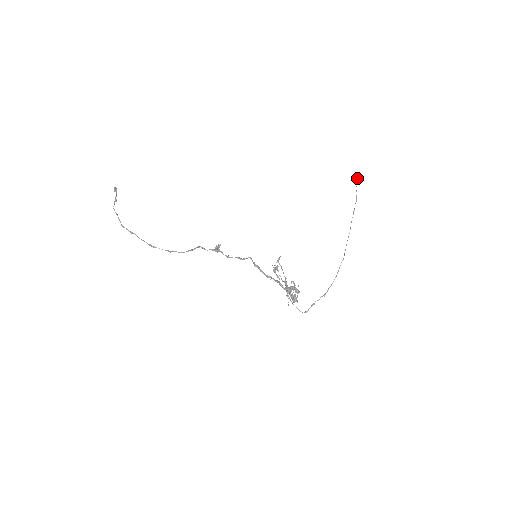
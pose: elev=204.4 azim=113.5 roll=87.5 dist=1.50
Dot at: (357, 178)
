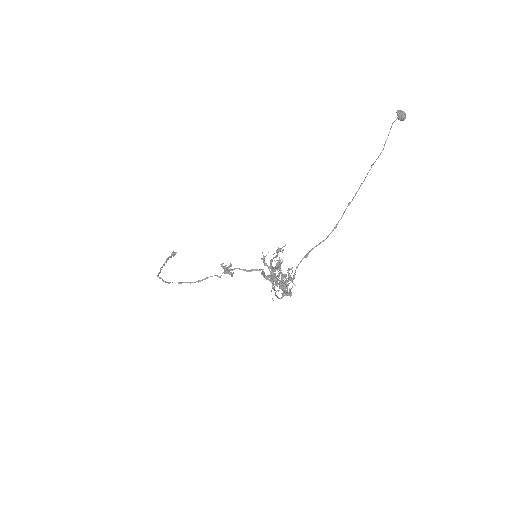
Dot at: (397, 114)
